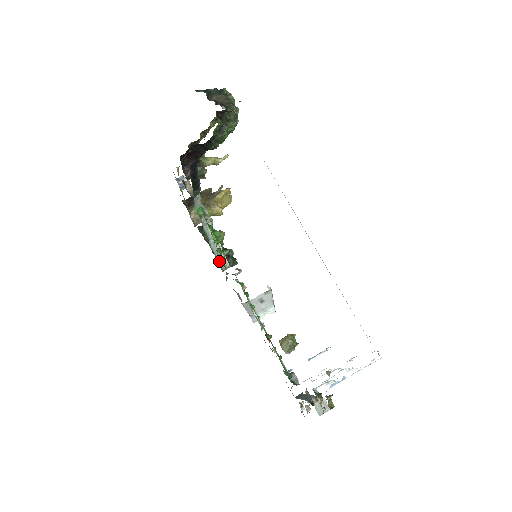
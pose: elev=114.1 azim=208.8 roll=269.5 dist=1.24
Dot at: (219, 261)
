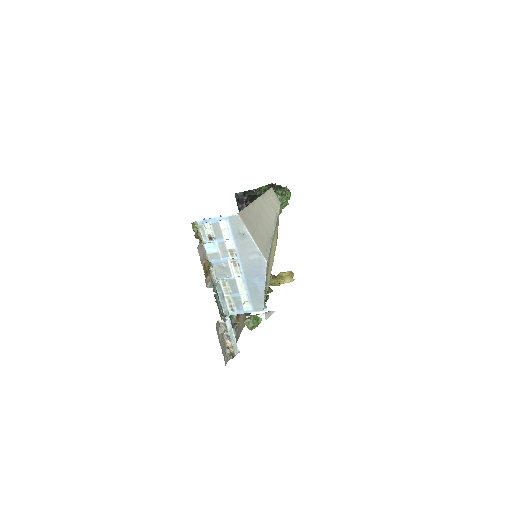
Dot at: occluded
